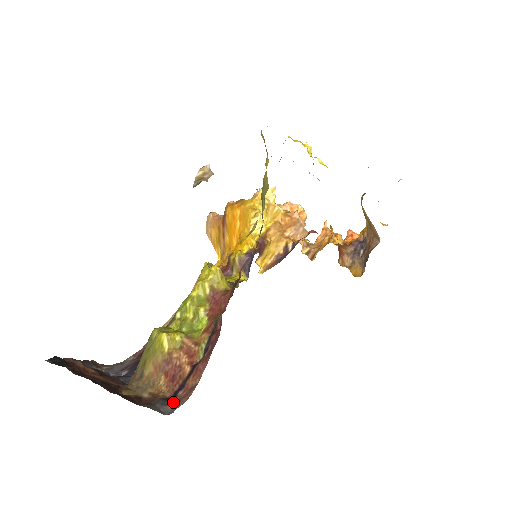
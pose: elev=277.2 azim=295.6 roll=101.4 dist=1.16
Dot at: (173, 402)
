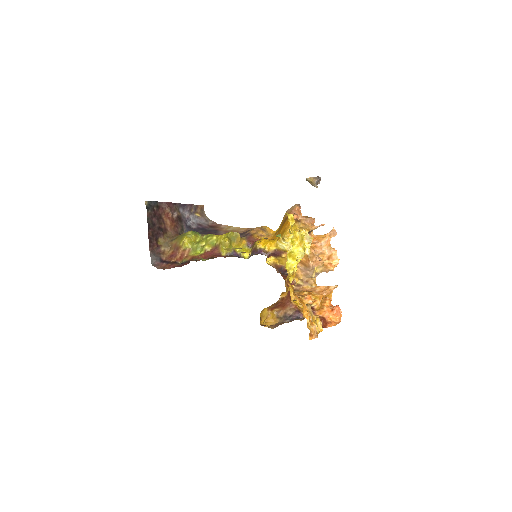
Dot at: (159, 263)
